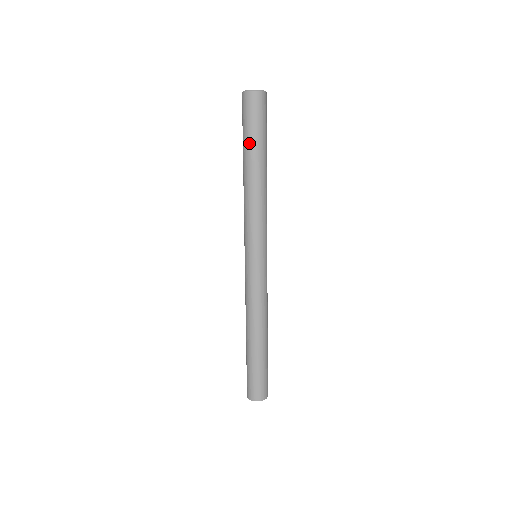
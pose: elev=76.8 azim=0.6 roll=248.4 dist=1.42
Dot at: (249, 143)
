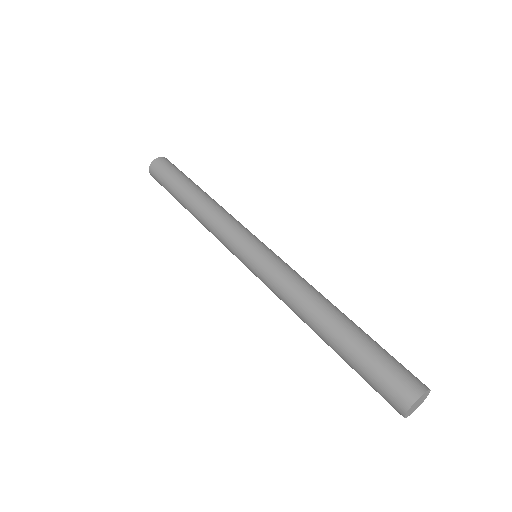
Dot at: (182, 179)
